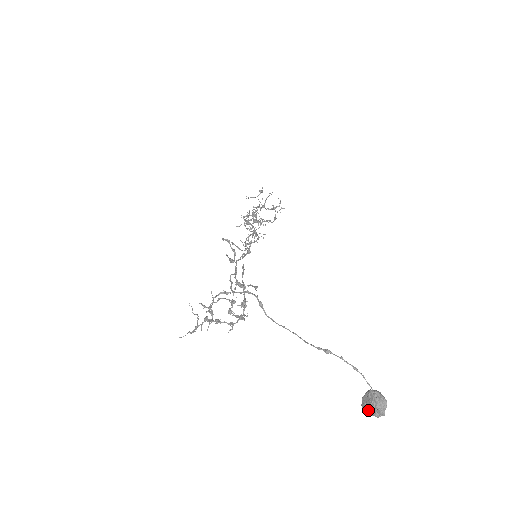
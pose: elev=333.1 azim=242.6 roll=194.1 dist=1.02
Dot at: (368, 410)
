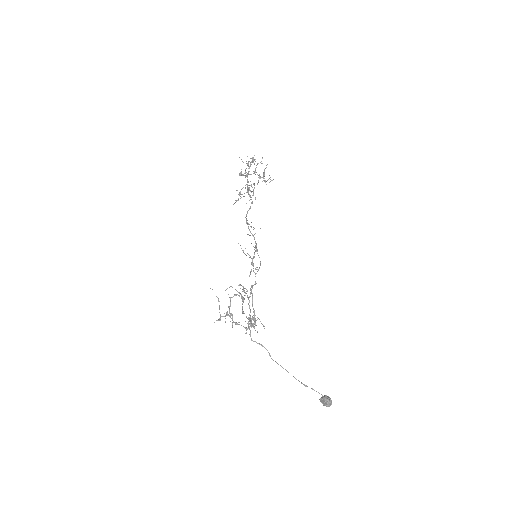
Dot at: occluded
